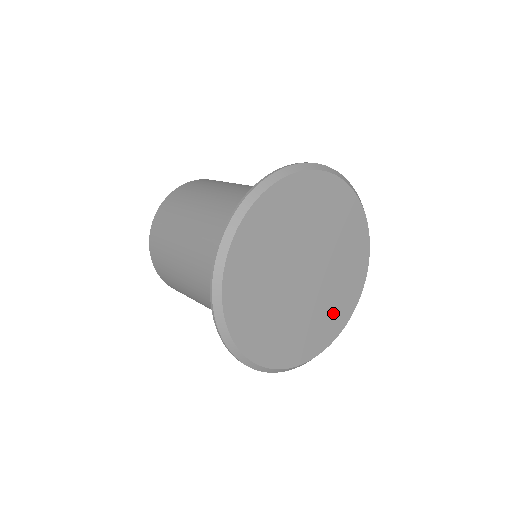
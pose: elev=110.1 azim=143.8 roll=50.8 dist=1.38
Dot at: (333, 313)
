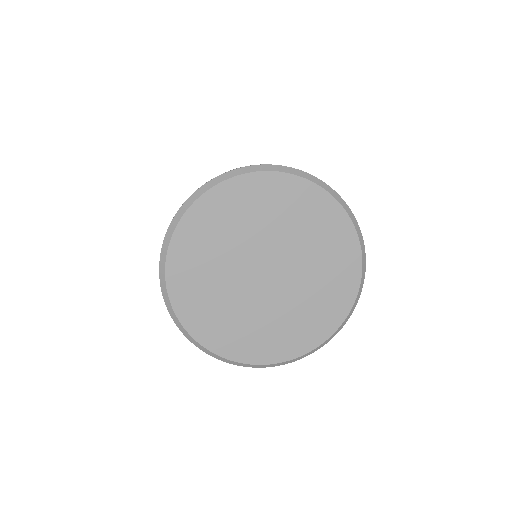
Dot at: (294, 330)
